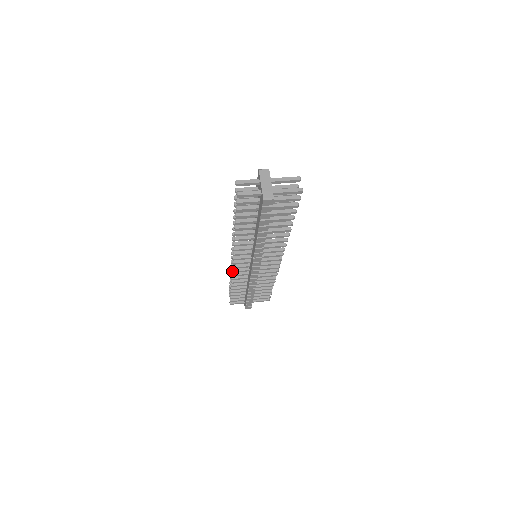
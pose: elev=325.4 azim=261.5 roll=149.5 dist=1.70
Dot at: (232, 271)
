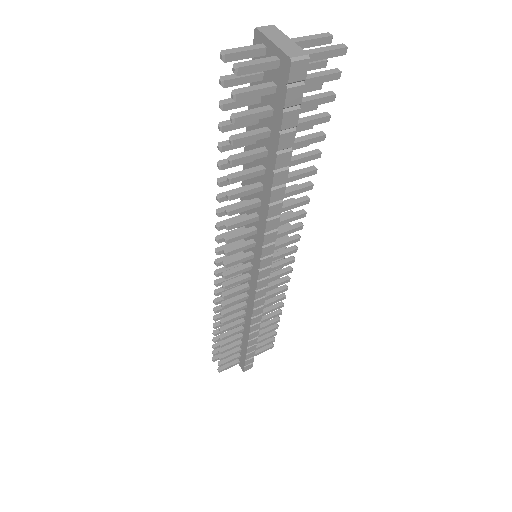
Dot at: (223, 296)
